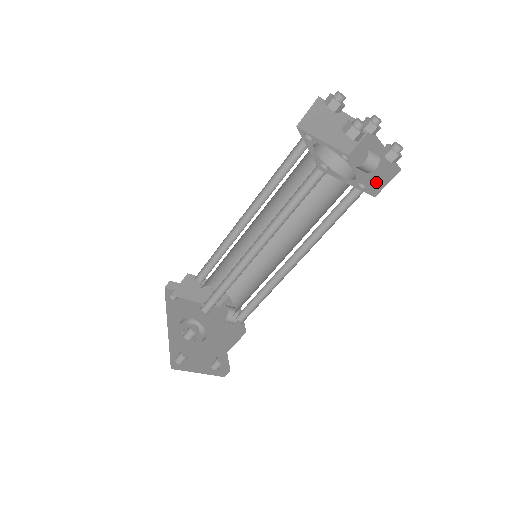
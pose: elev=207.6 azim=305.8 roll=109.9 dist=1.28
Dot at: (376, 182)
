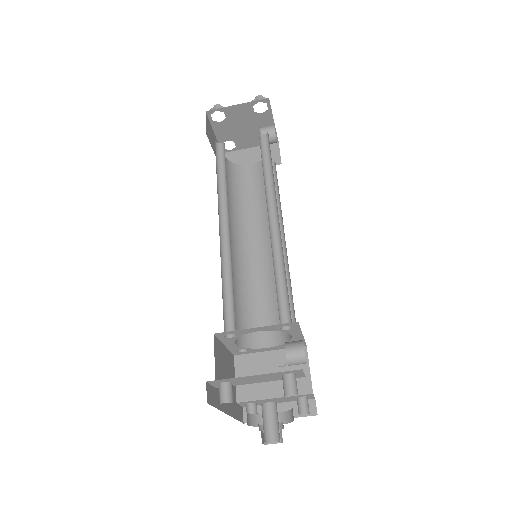
Dot at: occluded
